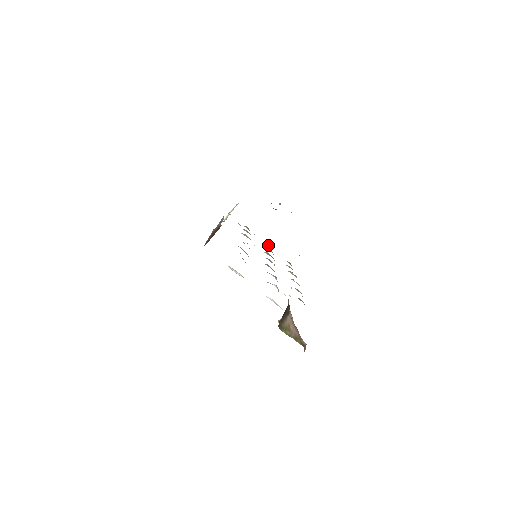
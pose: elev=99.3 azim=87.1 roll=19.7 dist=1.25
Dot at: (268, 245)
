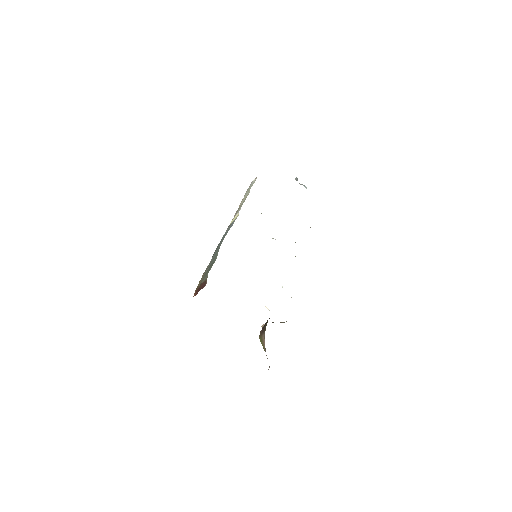
Dot at: occluded
